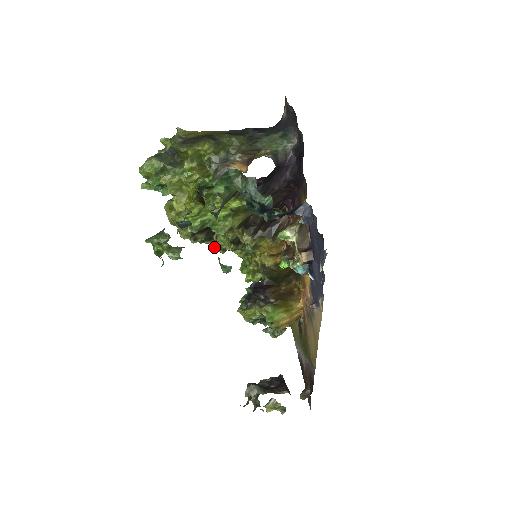
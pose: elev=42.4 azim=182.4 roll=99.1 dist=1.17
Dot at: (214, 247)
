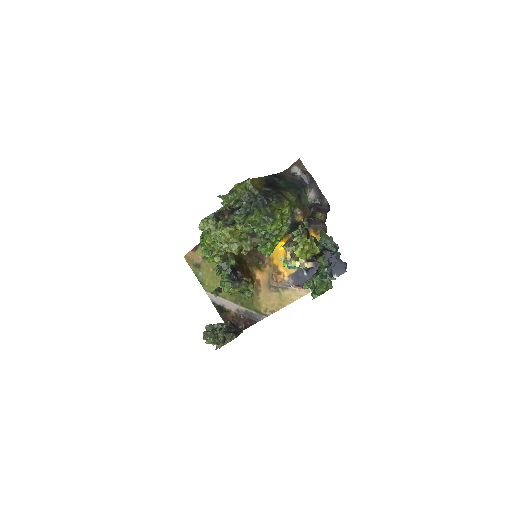
Dot at: (218, 247)
